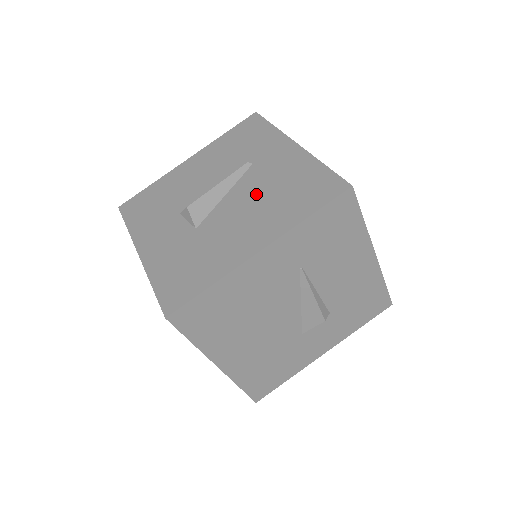
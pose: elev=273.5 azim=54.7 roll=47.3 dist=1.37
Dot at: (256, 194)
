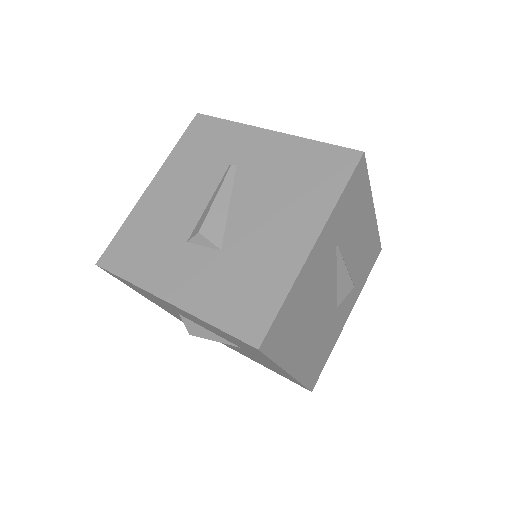
Dot at: (266, 193)
